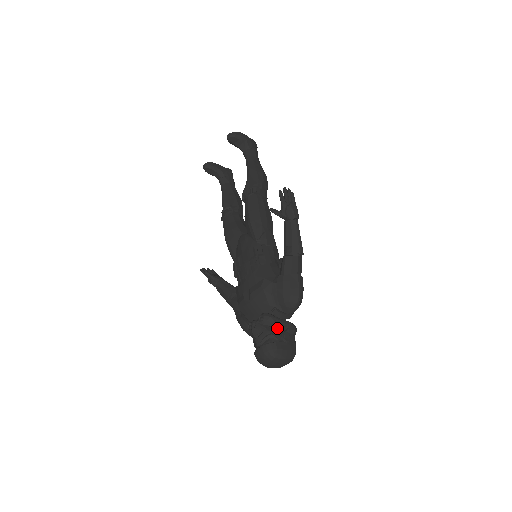
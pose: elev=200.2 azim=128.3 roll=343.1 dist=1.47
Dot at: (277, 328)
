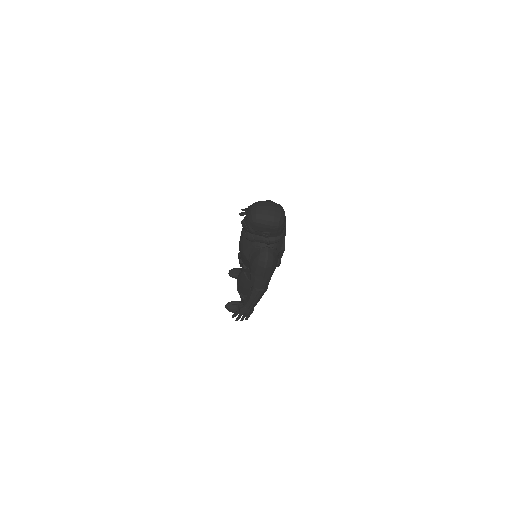
Dot at: occluded
